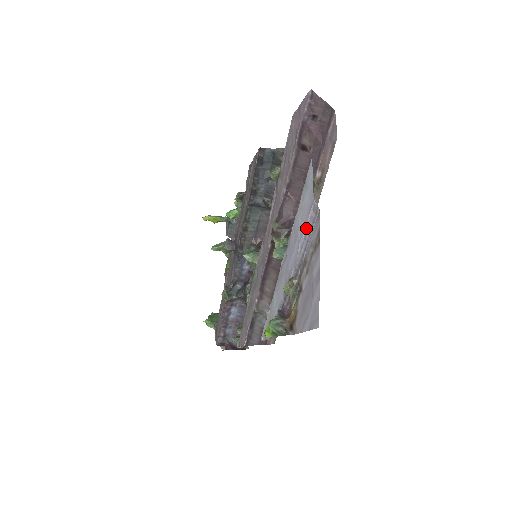
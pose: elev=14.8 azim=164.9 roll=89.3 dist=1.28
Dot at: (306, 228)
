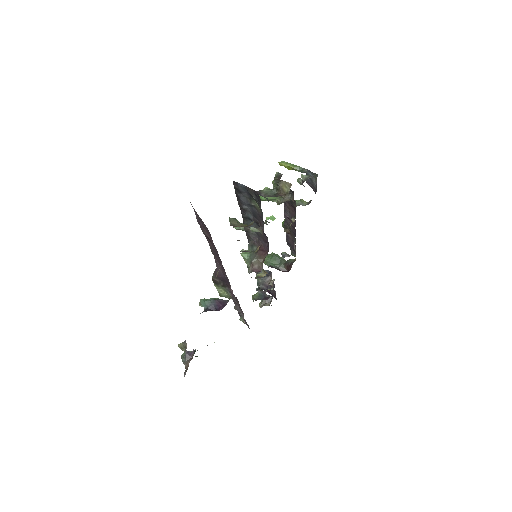
Dot at: occluded
